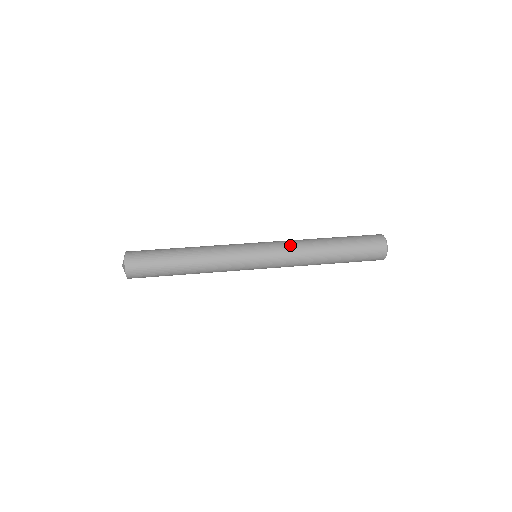
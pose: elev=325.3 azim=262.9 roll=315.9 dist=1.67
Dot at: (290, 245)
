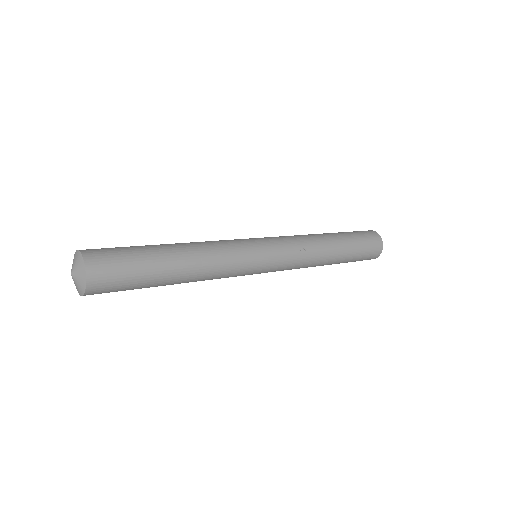
Dot at: (298, 241)
